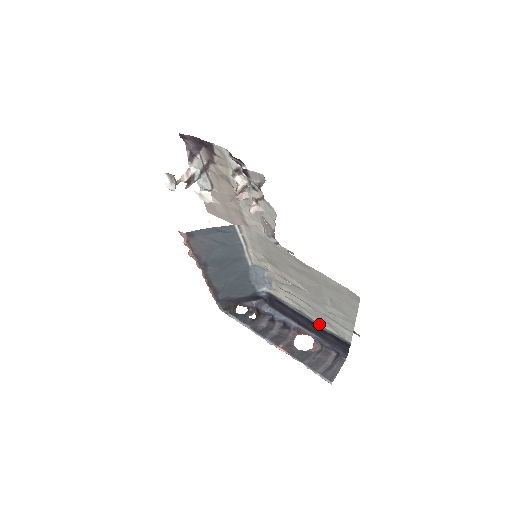
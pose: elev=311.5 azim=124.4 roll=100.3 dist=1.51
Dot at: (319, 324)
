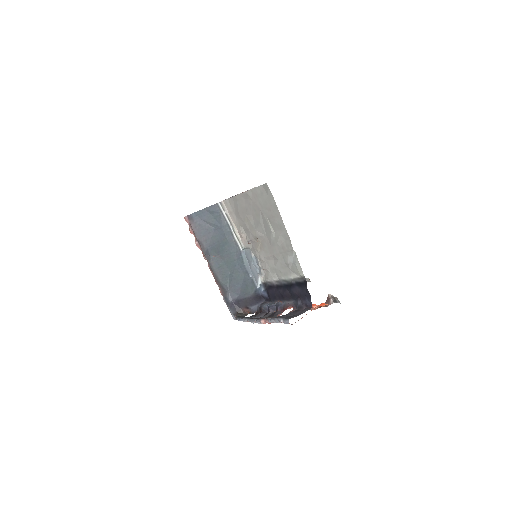
Dot at: (288, 279)
